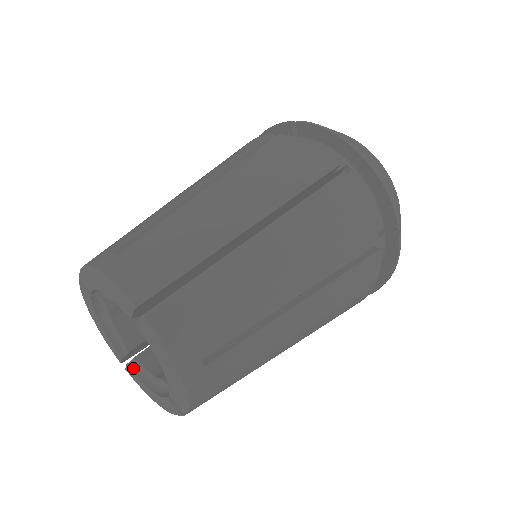
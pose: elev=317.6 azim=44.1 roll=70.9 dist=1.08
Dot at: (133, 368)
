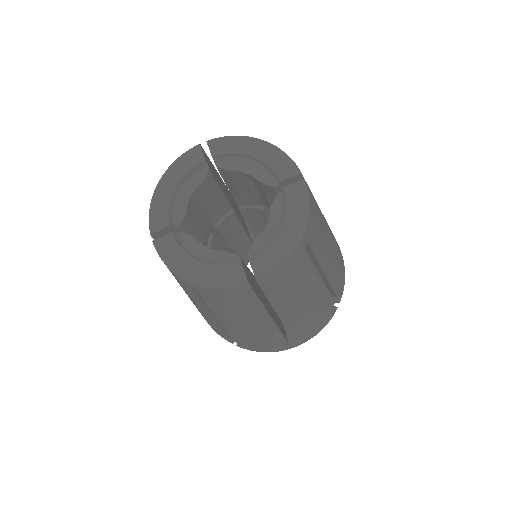
Dot at: (177, 239)
